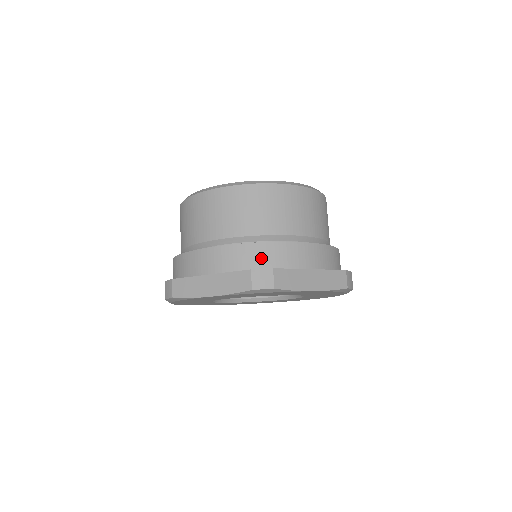
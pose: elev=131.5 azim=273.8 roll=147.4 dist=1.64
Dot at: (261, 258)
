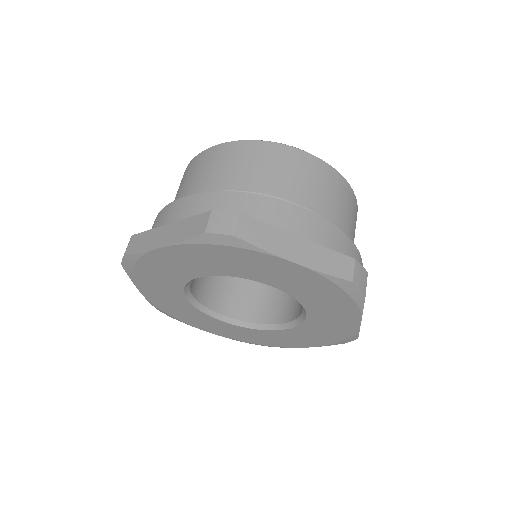
Dot at: (234, 208)
